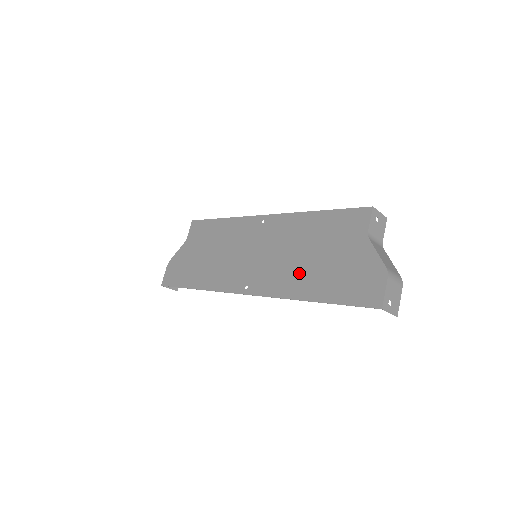
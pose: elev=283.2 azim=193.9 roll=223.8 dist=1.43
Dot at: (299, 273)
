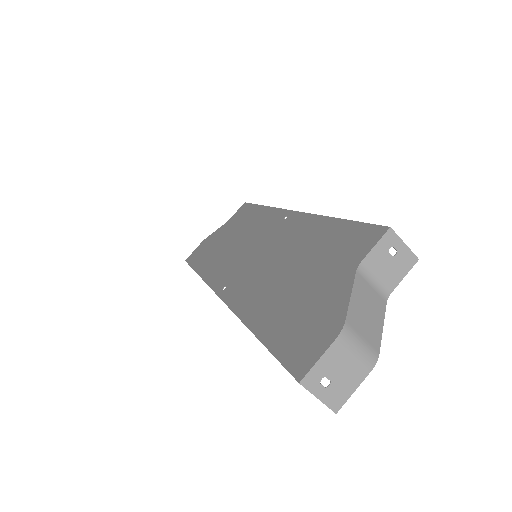
Dot at: (268, 290)
